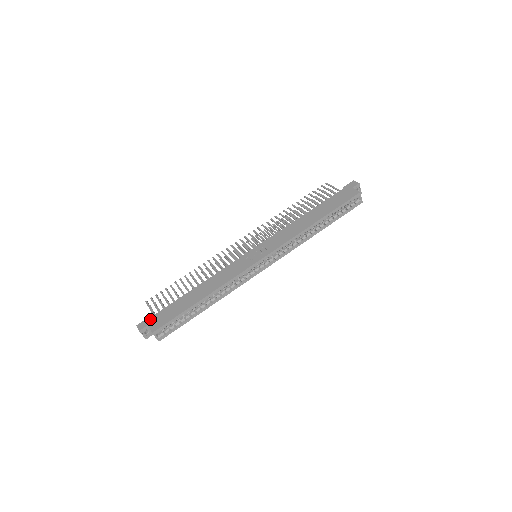
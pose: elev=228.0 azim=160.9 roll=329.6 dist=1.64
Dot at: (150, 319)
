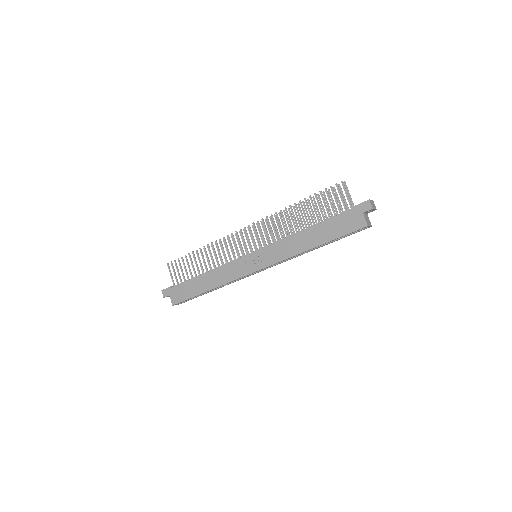
Dot at: (171, 290)
